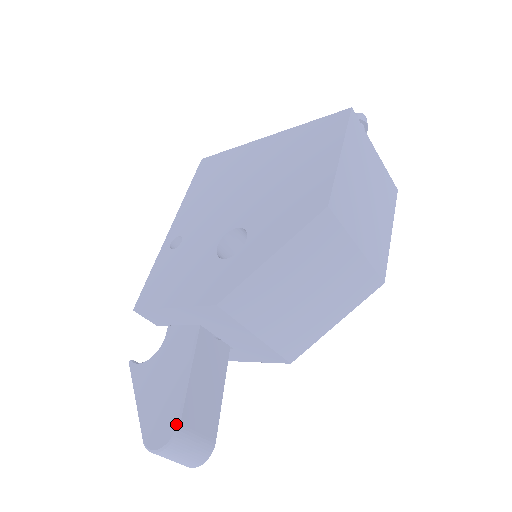
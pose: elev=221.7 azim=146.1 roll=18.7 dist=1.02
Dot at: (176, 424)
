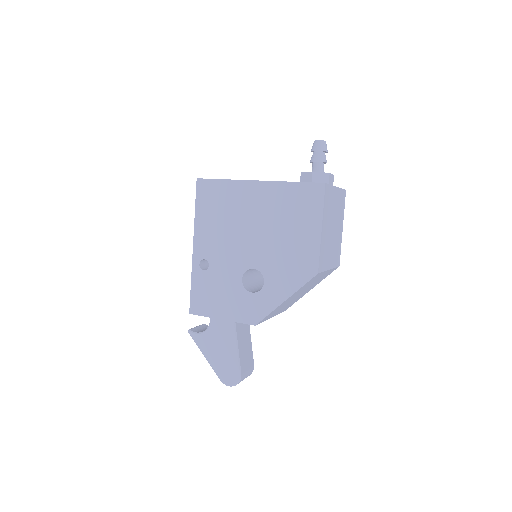
Dot at: (239, 374)
